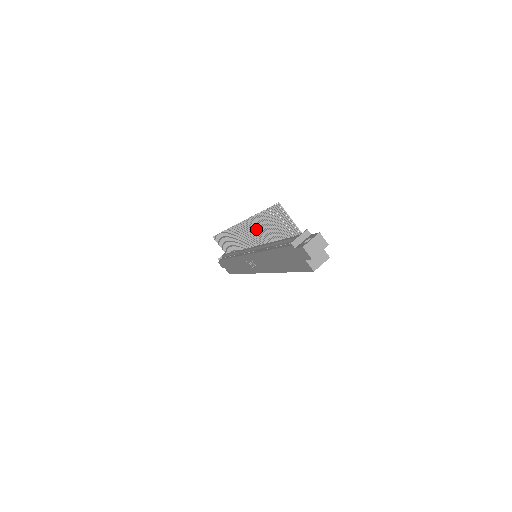
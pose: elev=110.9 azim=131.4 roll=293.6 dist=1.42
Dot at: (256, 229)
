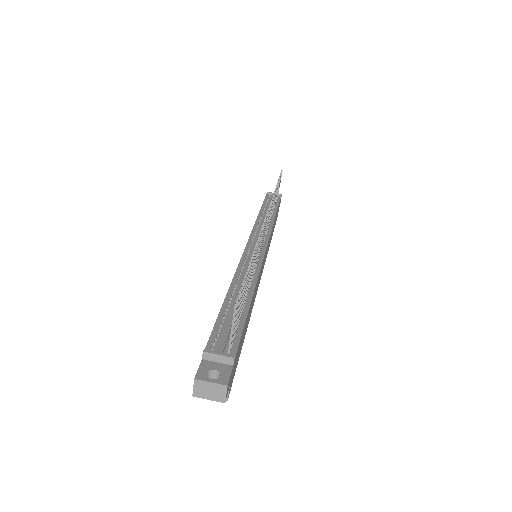
Dot at: occluded
